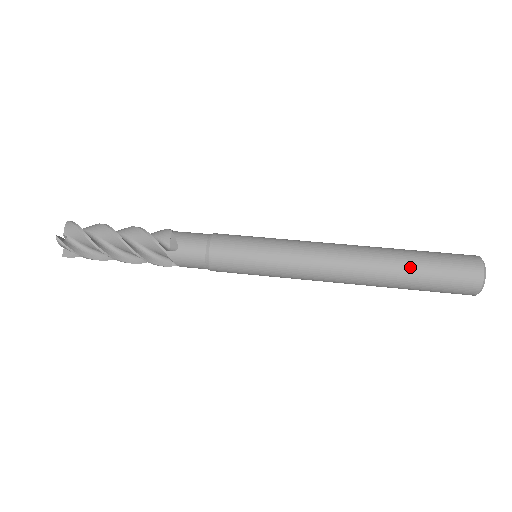
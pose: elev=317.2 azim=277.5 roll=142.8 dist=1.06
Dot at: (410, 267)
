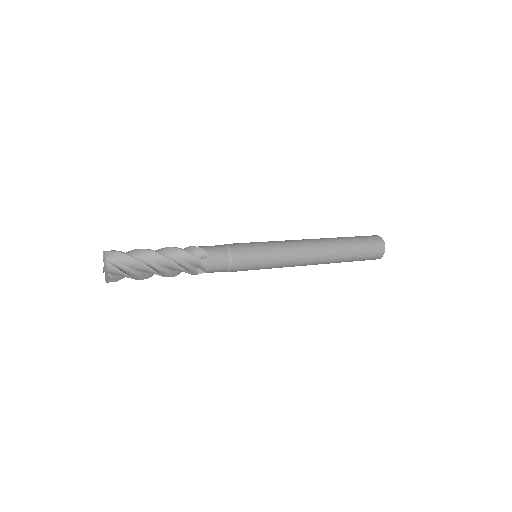
Dot at: (349, 245)
